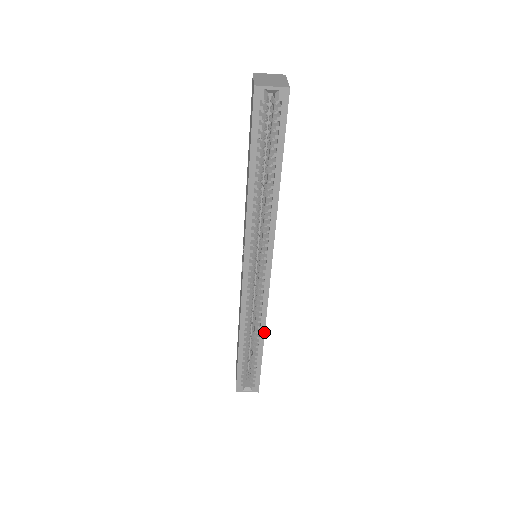
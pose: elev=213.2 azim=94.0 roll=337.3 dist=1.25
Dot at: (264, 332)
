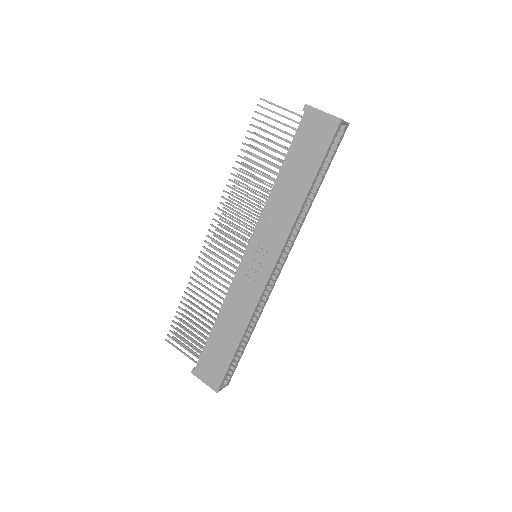
Dot at: occluded
